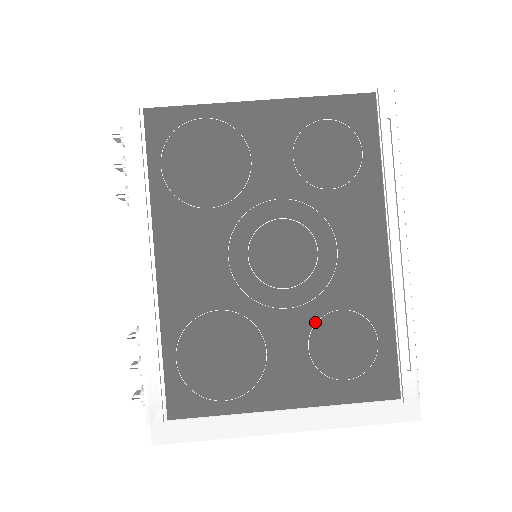
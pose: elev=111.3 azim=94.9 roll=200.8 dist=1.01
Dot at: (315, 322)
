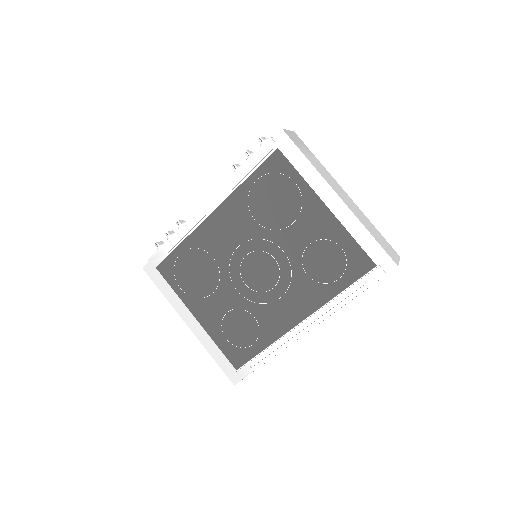
Dot at: (241, 308)
